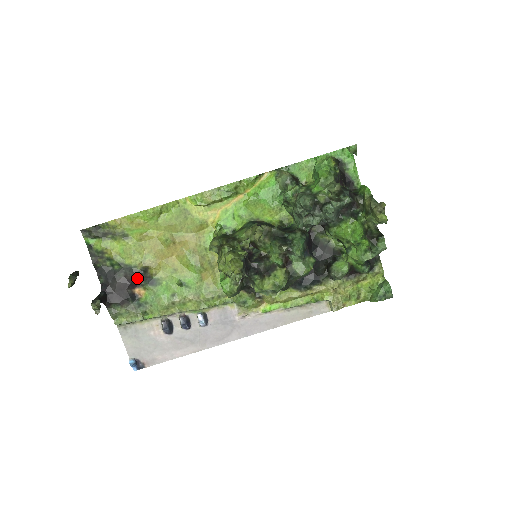
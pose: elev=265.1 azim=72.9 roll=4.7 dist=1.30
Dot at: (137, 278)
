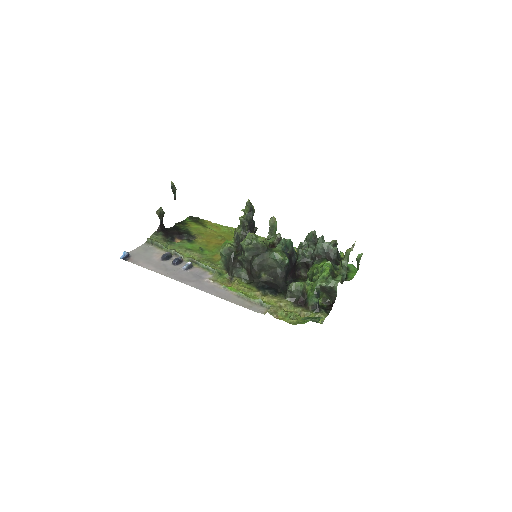
Dot at: (186, 236)
